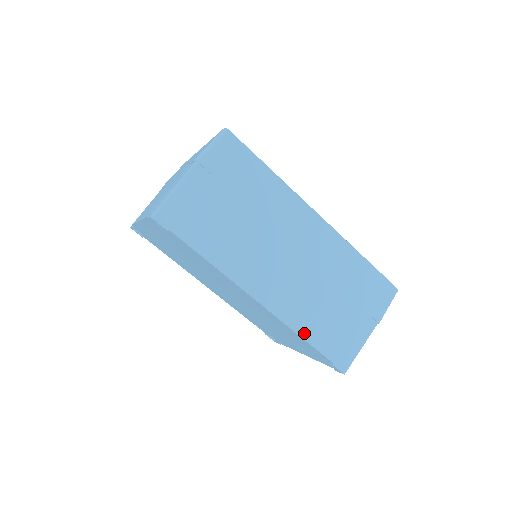
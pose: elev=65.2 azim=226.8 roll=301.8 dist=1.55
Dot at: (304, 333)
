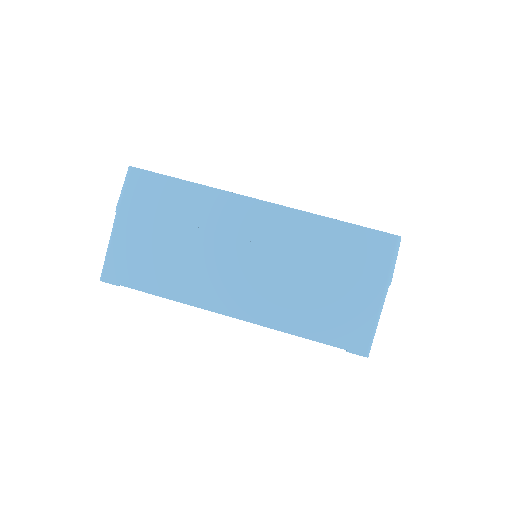
Dot at: (296, 330)
